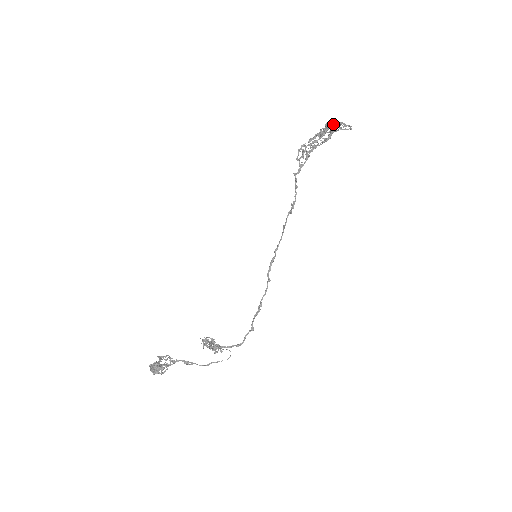
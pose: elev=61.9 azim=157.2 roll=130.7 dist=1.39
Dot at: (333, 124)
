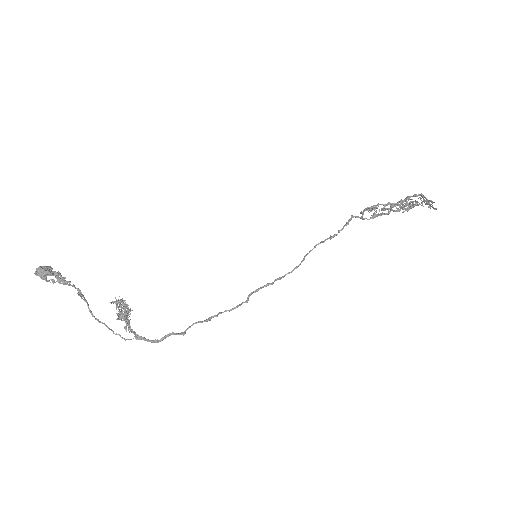
Dot at: (420, 194)
